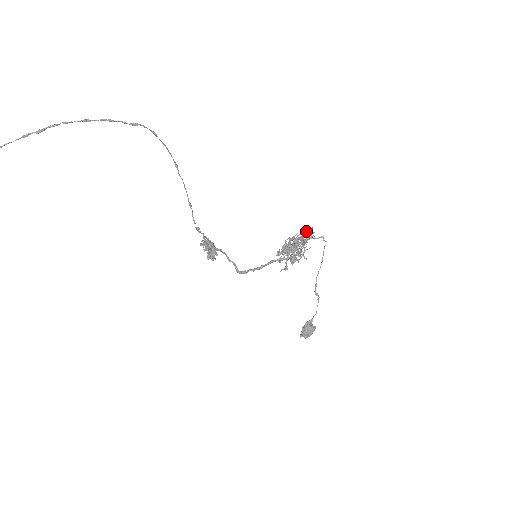
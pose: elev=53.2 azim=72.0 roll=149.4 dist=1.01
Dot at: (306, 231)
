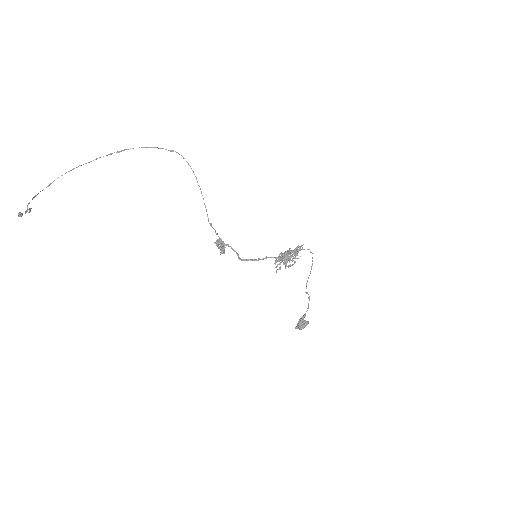
Dot at: (297, 246)
